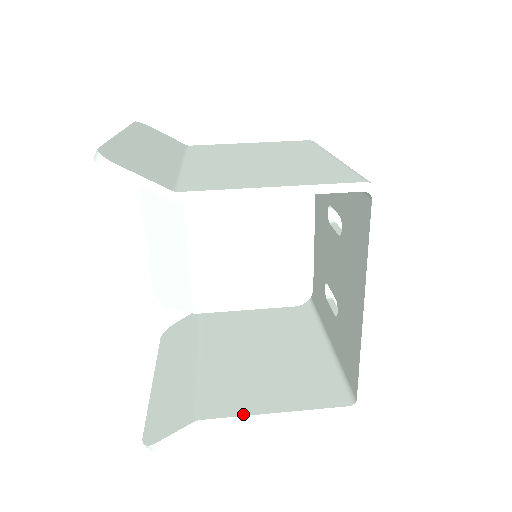
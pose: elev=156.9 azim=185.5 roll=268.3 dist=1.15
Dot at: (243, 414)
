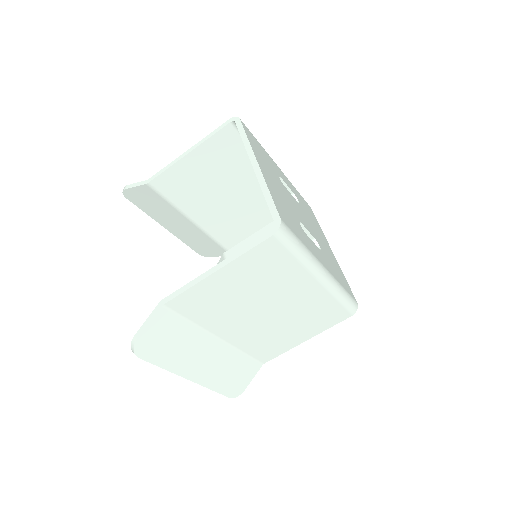
Dot at: (193, 281)
